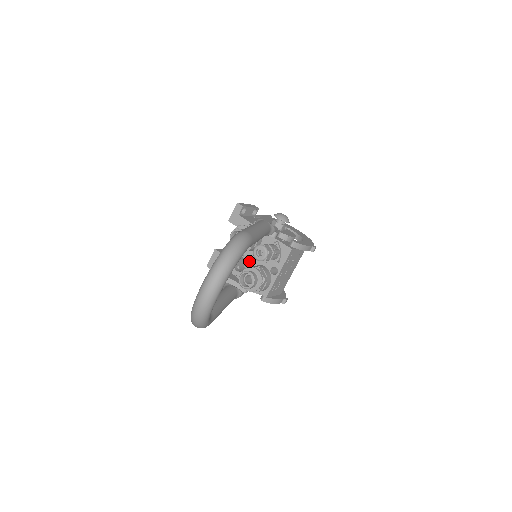
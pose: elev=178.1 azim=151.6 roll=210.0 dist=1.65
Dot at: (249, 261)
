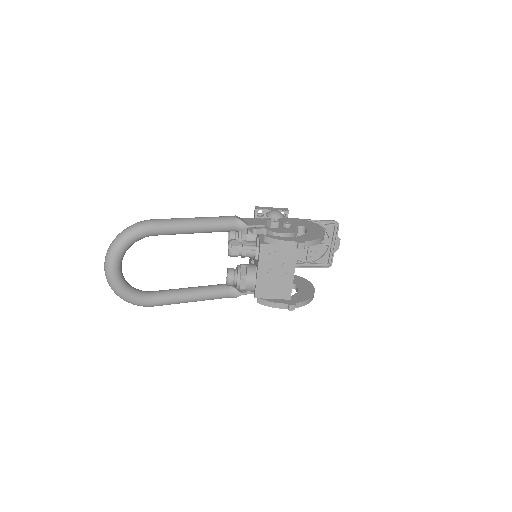
Dot at: occluded
